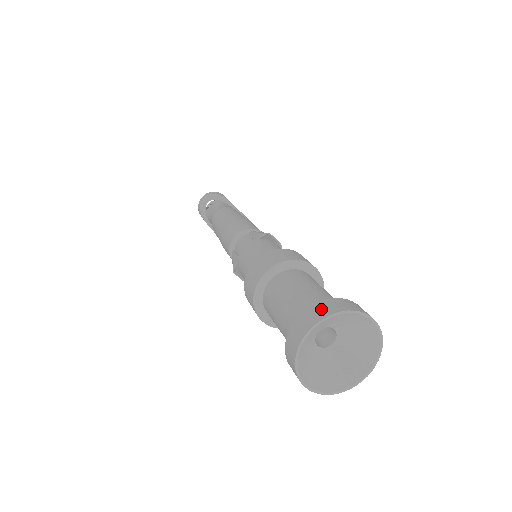
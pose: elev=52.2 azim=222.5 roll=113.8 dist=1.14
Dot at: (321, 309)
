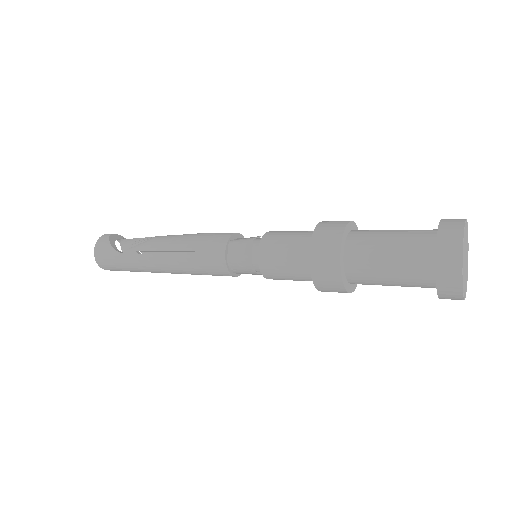
Dot at: occluded
